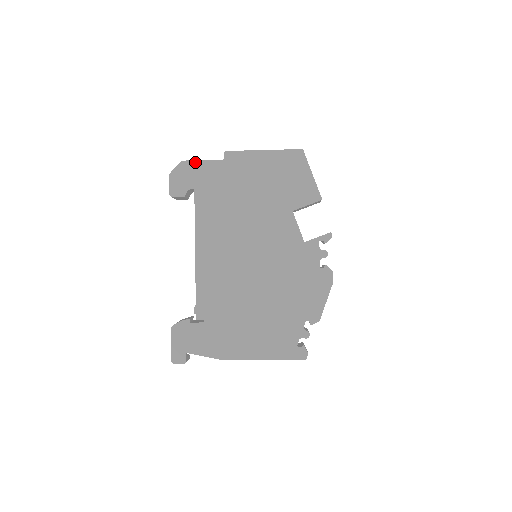
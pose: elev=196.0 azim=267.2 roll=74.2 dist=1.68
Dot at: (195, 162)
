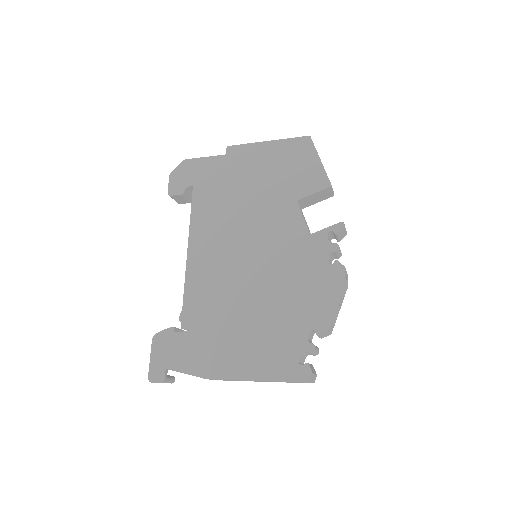
Dot at: (196, 160)
